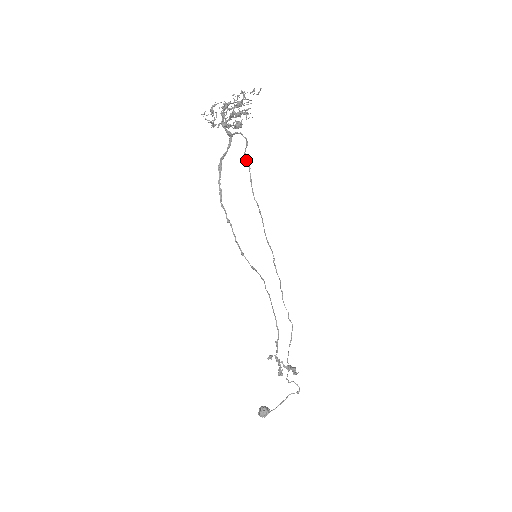
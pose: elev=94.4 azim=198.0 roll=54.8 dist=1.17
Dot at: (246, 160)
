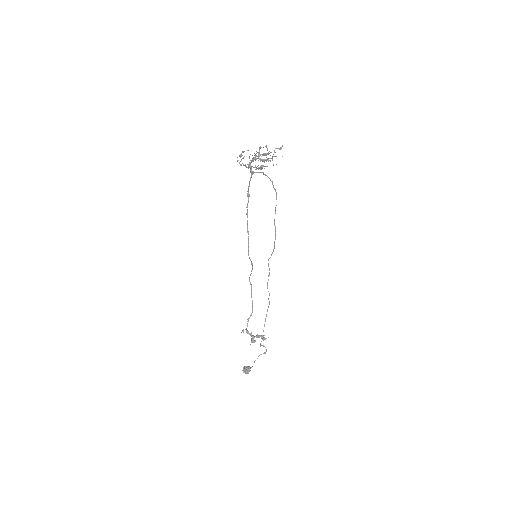
Dot at: occluded
